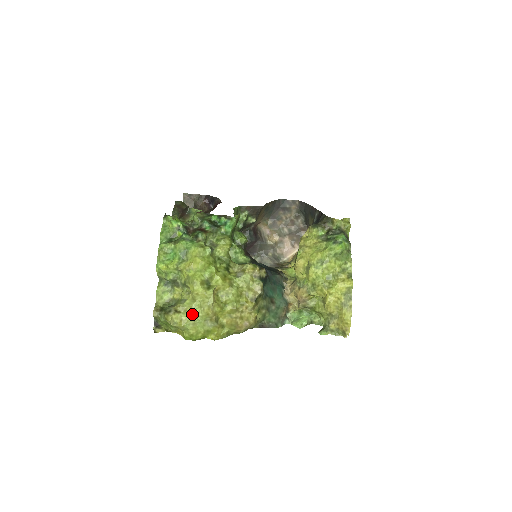
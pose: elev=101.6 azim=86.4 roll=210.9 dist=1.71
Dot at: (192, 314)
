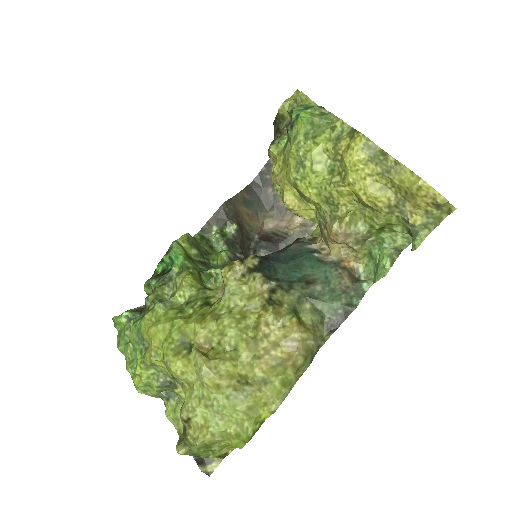
Dot at: (204, 406)
